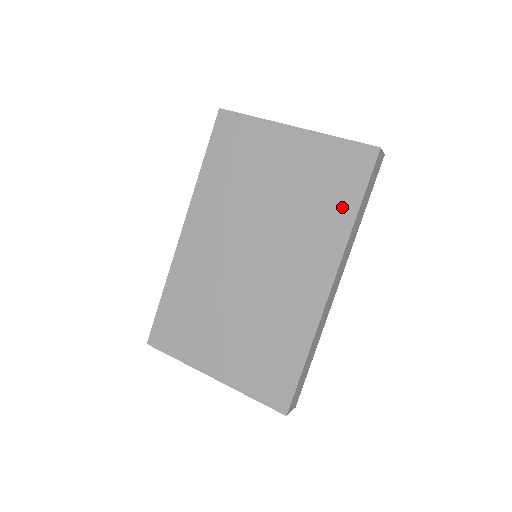
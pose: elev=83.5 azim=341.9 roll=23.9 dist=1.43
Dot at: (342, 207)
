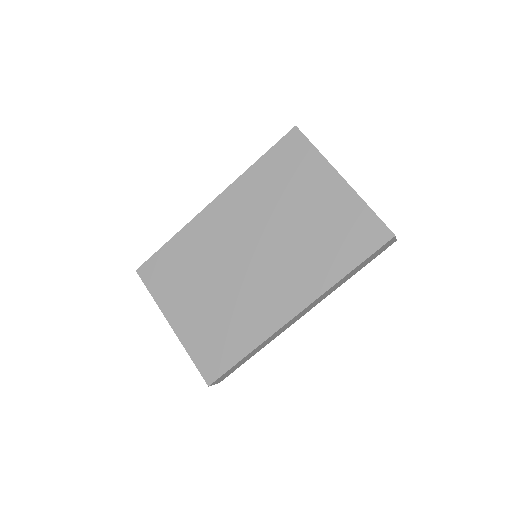
Dot at: (340, 261)
